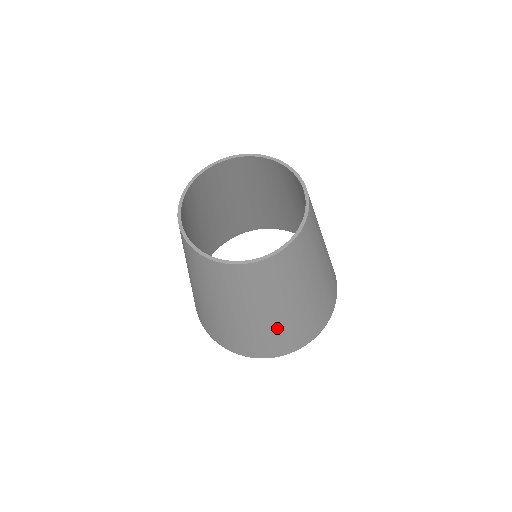
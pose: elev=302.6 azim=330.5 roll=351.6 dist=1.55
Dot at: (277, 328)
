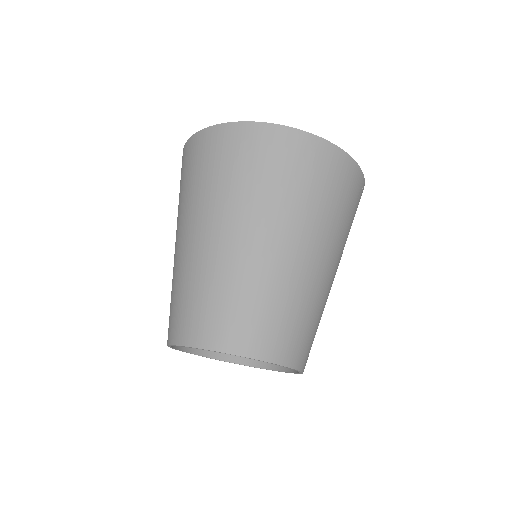
Dot at: occluded
